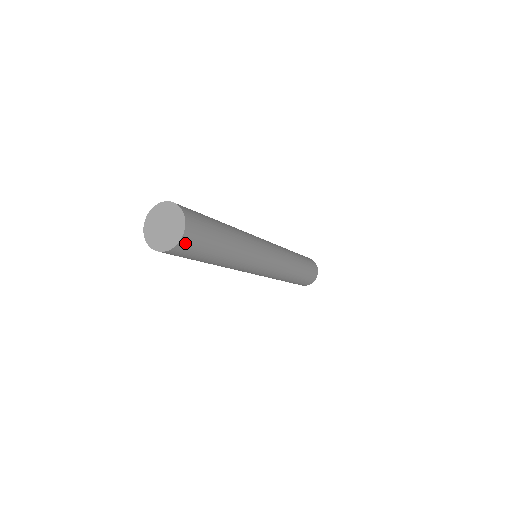
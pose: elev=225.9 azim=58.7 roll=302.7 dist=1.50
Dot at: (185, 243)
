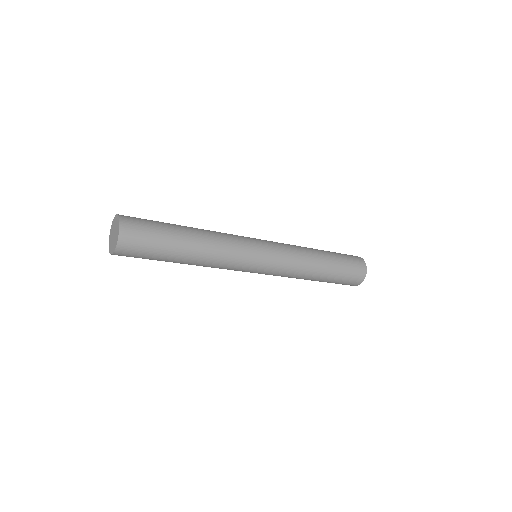
Dot at: (127, 232)
